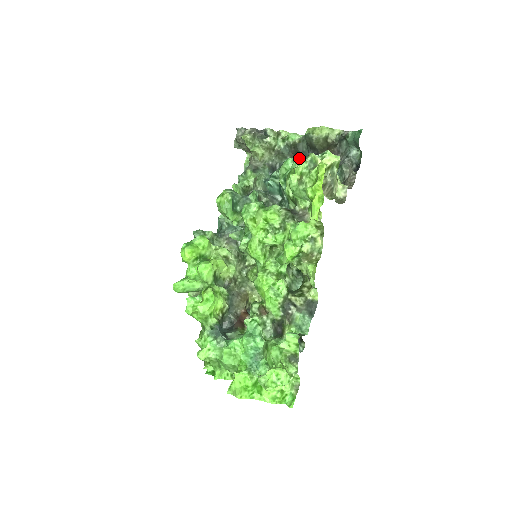
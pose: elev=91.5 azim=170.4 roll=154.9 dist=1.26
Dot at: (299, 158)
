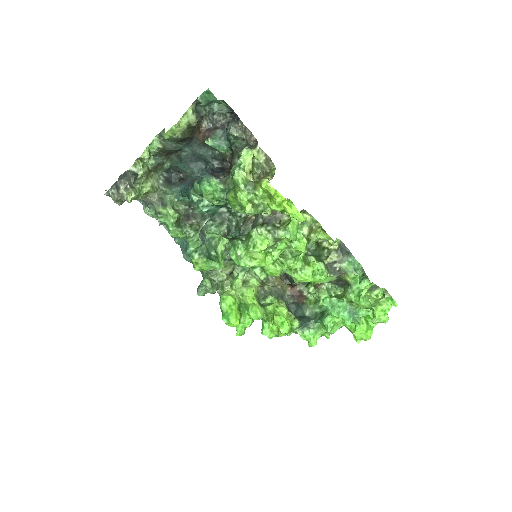
Dot at: (213, 179)
